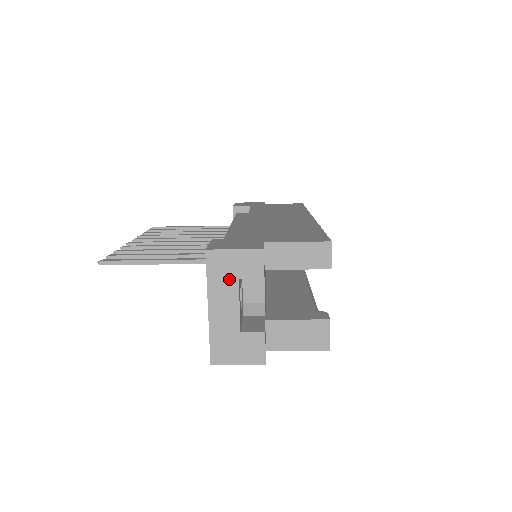
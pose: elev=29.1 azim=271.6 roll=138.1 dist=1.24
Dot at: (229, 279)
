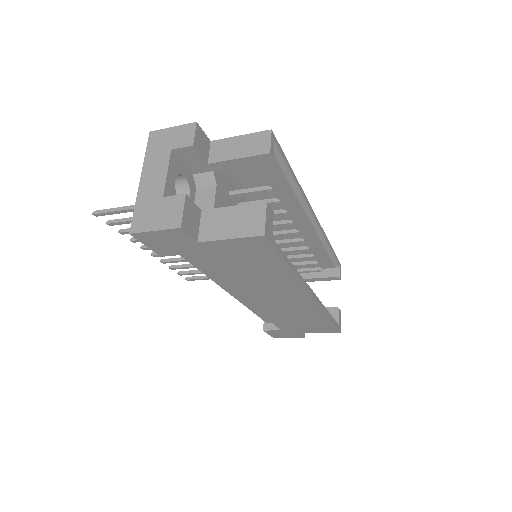
Dot at: (163, 151)
